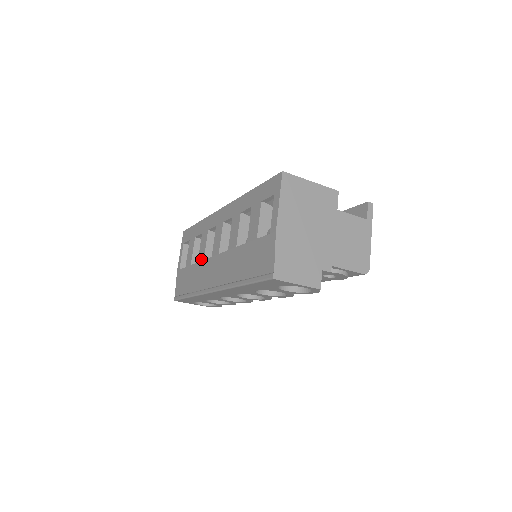
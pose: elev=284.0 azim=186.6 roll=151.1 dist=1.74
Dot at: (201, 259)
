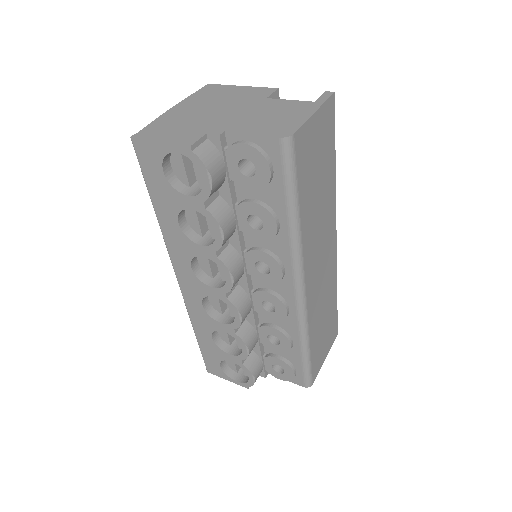
Dot at: occluded
